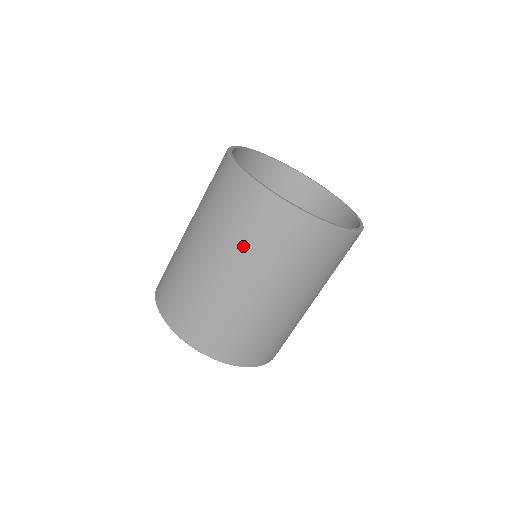
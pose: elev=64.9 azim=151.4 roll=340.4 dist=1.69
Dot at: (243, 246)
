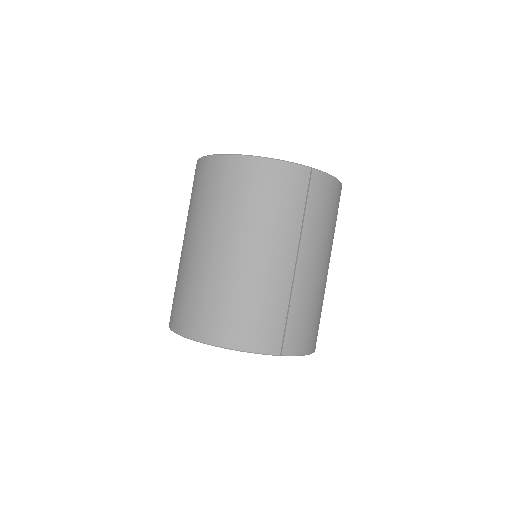
Dot at: (191, 211)
